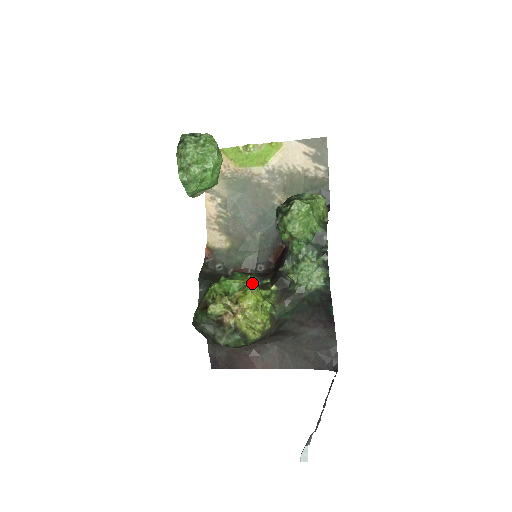
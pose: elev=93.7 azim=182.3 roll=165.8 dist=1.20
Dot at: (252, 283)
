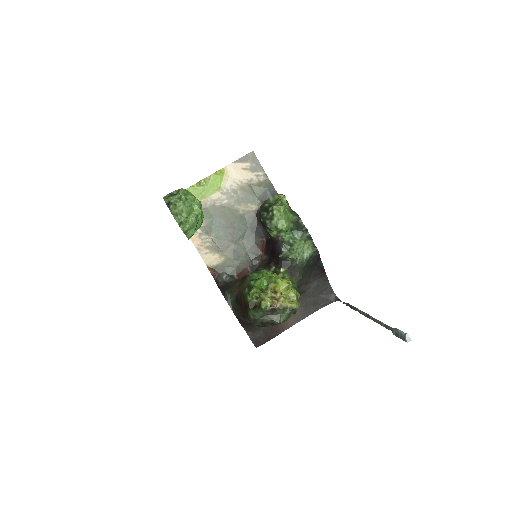
Dot at: (273, 274)
